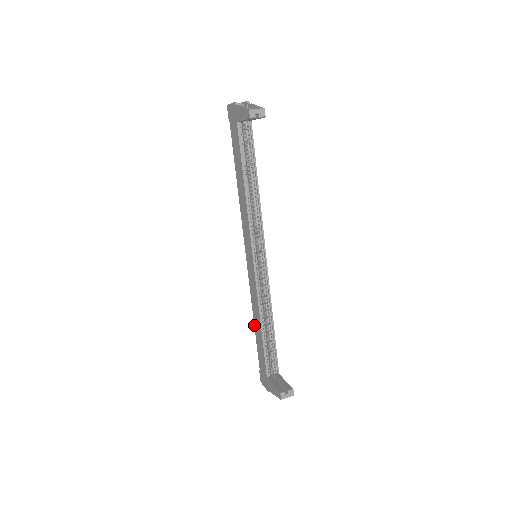
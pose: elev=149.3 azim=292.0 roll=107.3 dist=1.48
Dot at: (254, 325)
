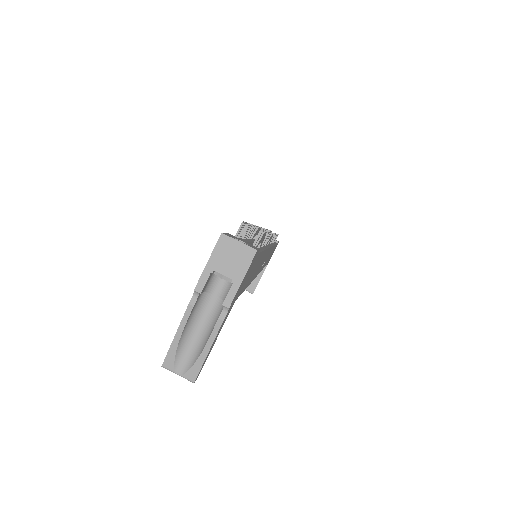
Dot at: occluded
